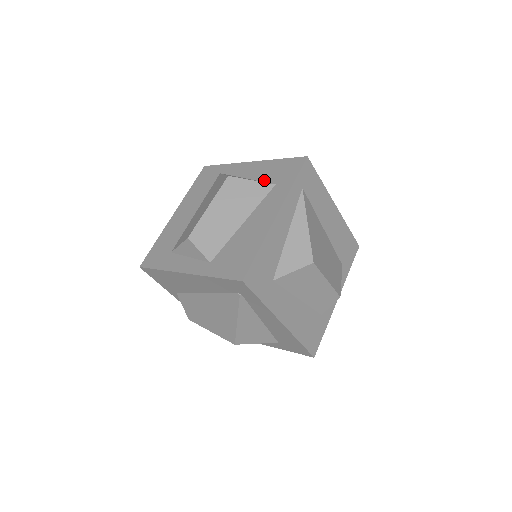
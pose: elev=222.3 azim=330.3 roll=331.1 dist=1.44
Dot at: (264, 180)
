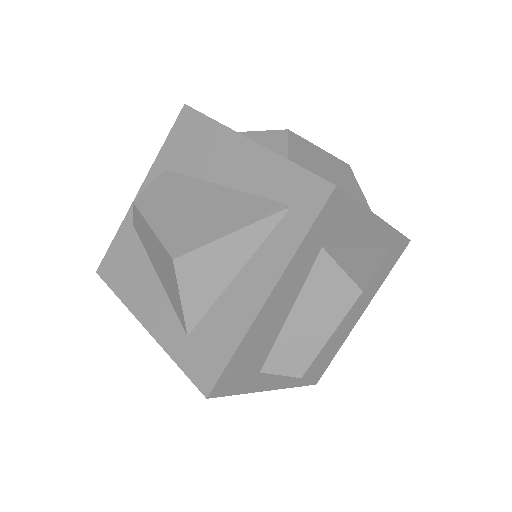
Dot at: occluded
